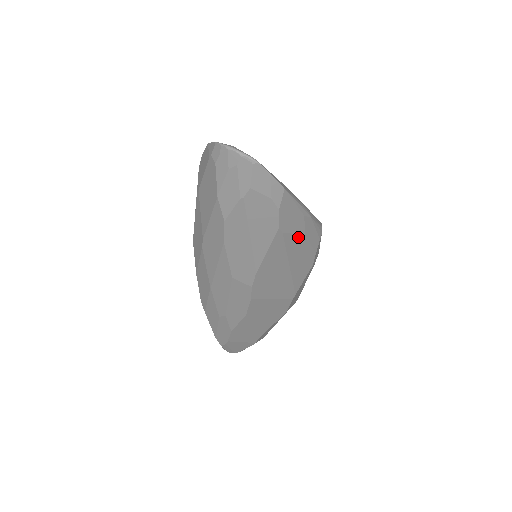
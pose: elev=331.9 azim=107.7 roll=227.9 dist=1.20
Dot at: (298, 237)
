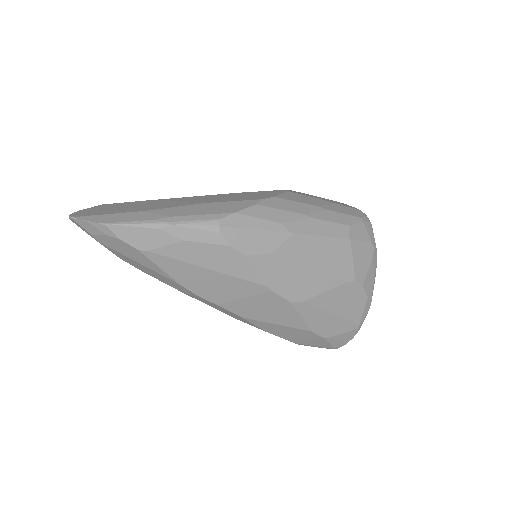
Dot at: (176, 245)
